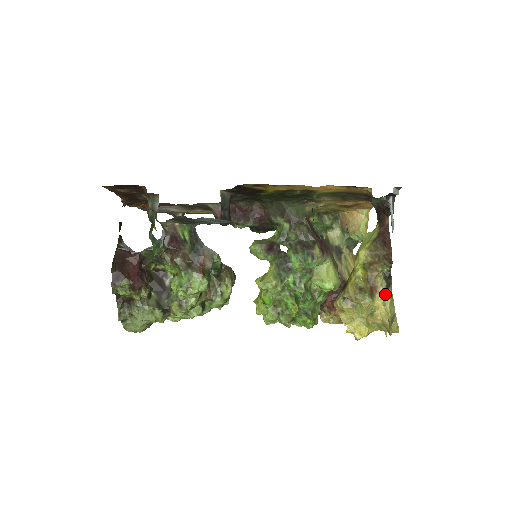
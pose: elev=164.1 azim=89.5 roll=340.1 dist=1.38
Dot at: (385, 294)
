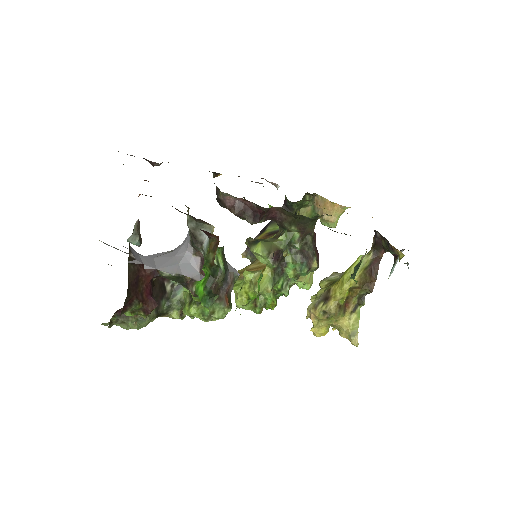
Dot at: (354, 311)
